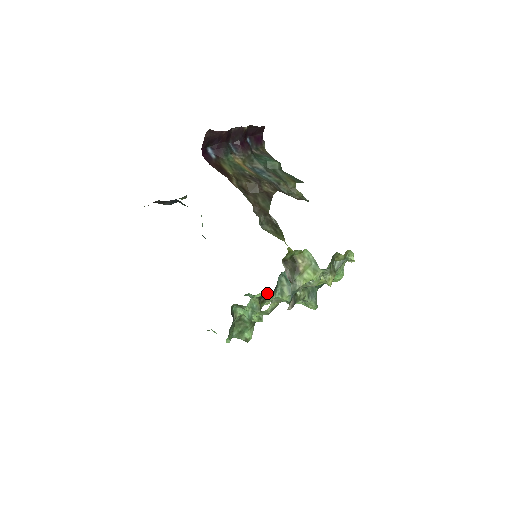
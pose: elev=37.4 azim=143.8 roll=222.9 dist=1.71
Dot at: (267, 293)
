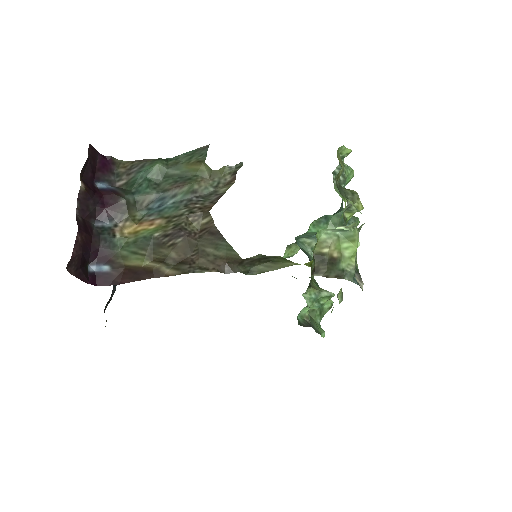
Dot at: (290, 244)
